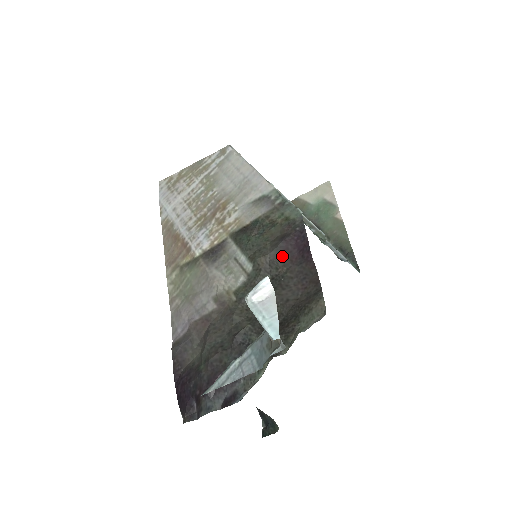
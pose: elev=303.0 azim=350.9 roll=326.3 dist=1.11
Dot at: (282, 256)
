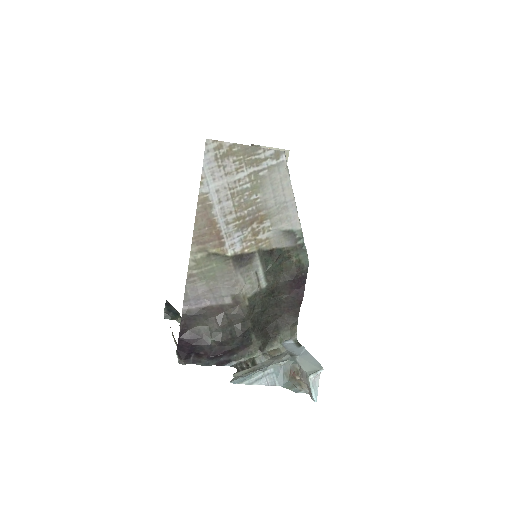
Dot at: (286, 287)
